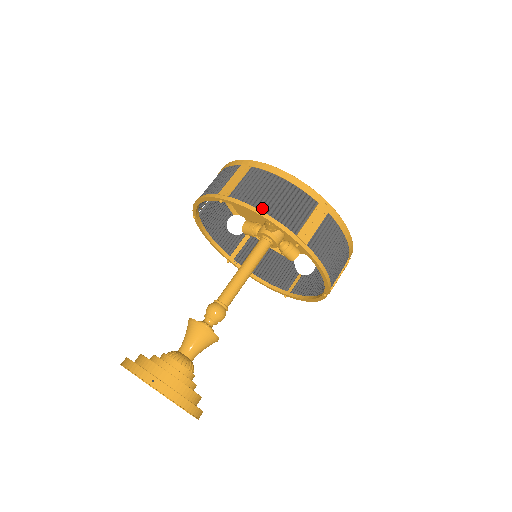
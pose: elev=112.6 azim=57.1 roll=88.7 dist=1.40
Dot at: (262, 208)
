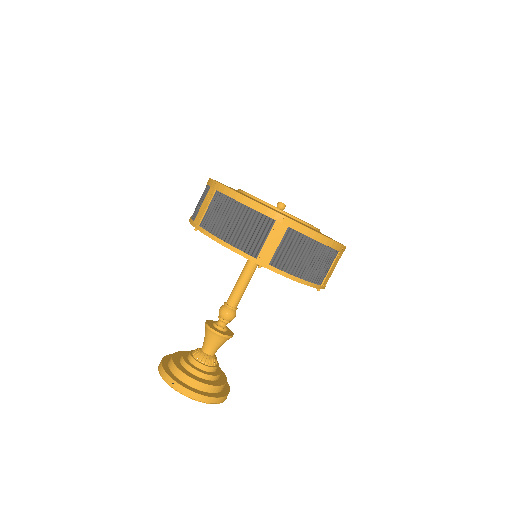
Dot at: (223, 237)
